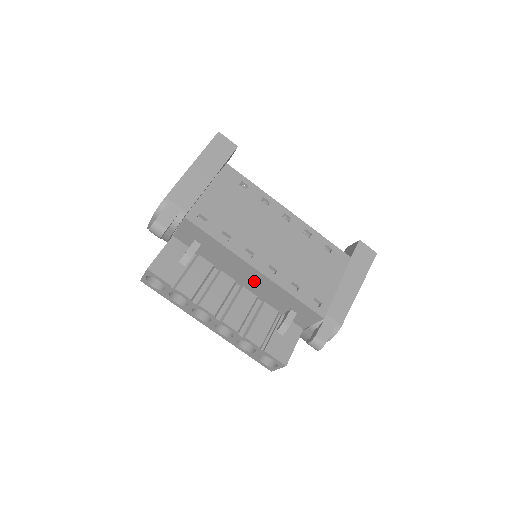
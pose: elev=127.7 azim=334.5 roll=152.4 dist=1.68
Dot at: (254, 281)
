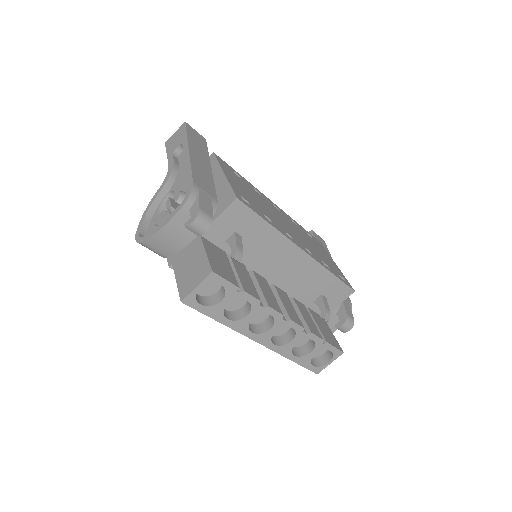
Dot at: (292, 270)
